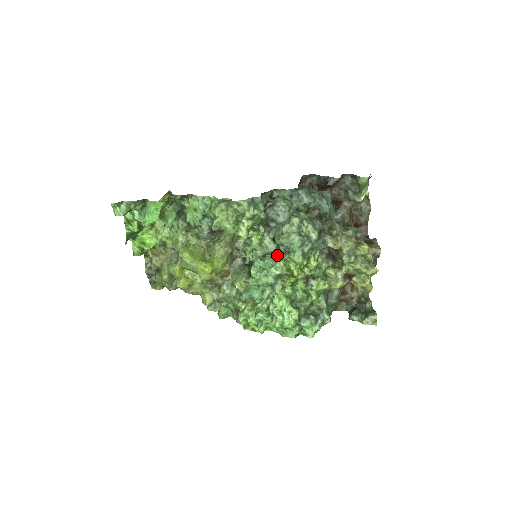
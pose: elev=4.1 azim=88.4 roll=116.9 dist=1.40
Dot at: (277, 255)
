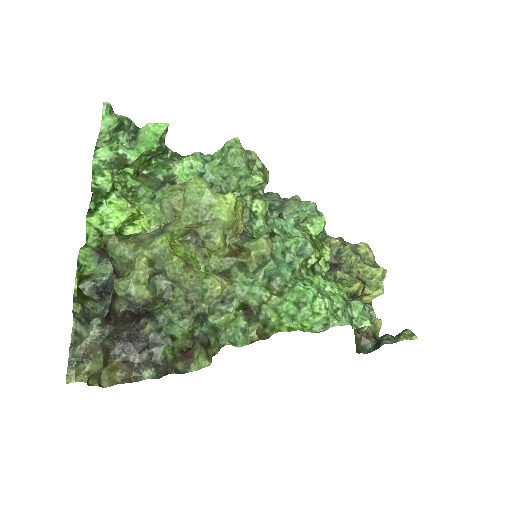
Dot at: occluded
